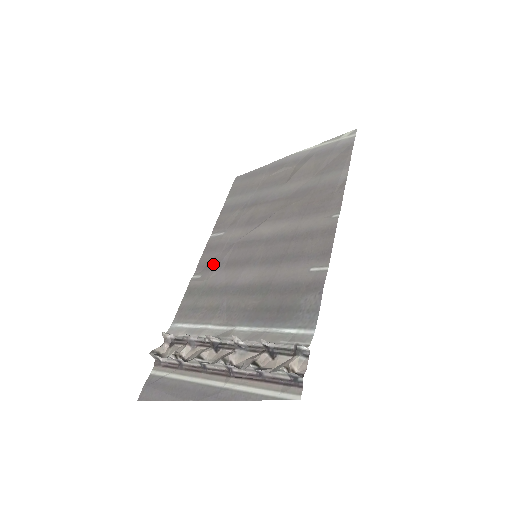
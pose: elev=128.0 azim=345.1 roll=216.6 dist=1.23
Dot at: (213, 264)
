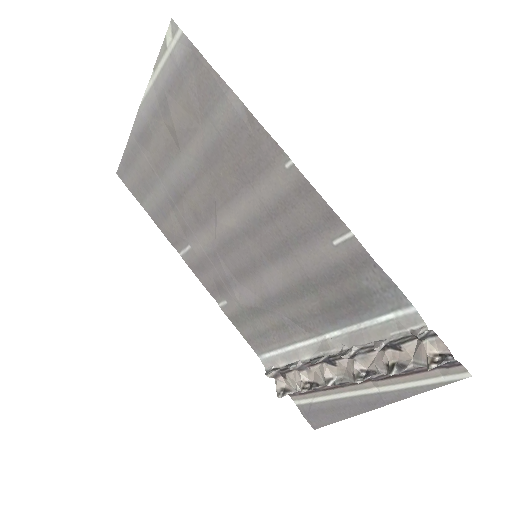
Dot at: (223, 284)
